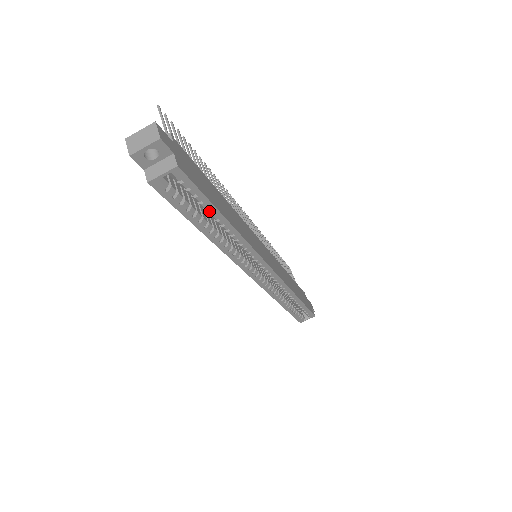
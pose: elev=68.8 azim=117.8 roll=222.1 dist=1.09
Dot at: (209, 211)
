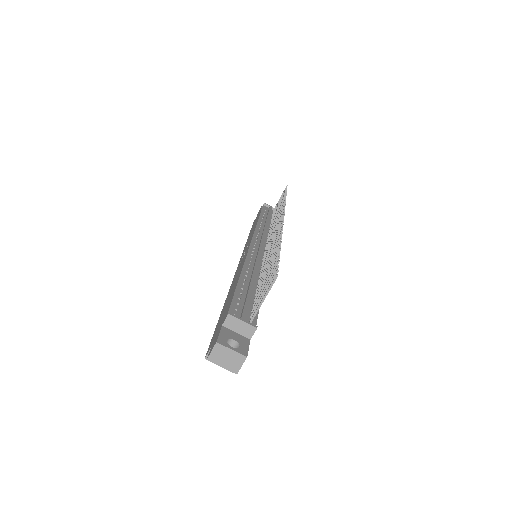
Dot at: occluded
